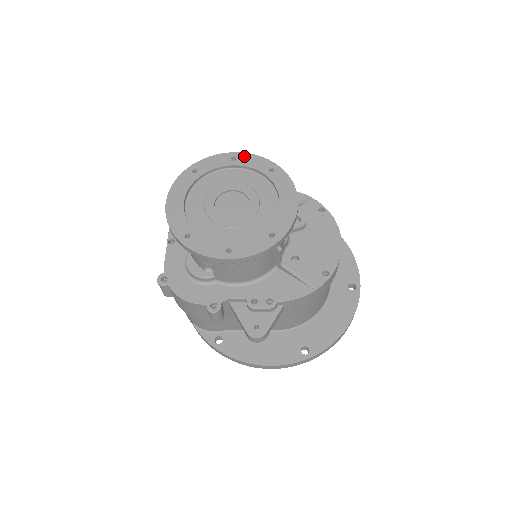
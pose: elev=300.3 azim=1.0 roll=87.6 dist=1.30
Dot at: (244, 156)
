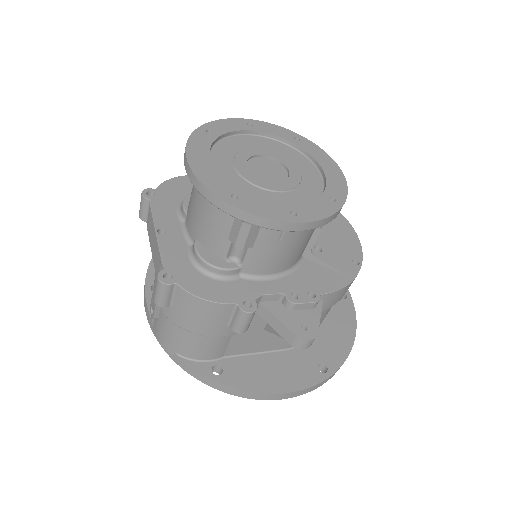
Dot at: (260, 123)
